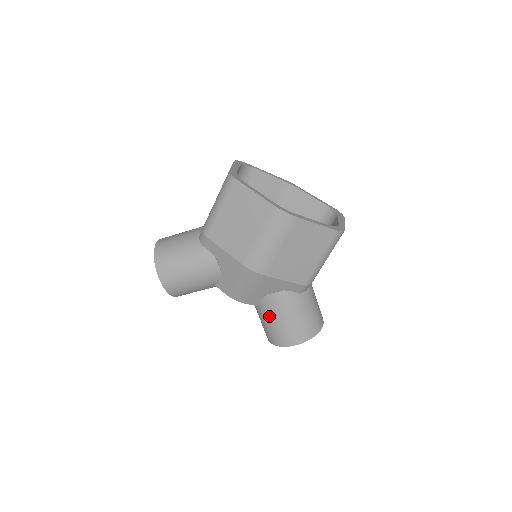
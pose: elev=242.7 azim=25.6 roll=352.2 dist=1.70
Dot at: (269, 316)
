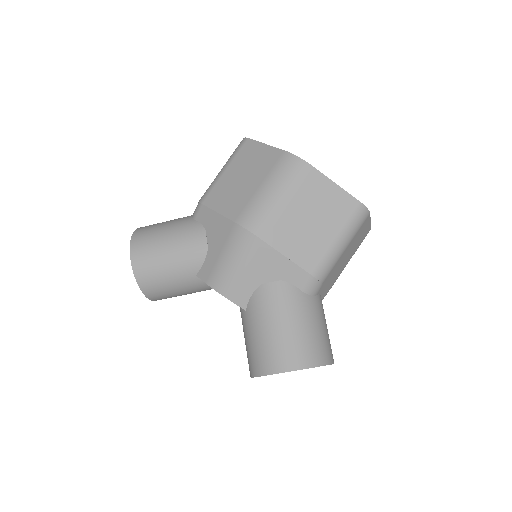
Dot at: (258, 321)
